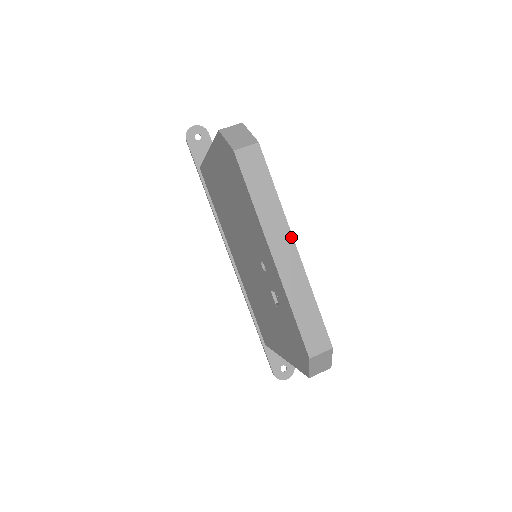
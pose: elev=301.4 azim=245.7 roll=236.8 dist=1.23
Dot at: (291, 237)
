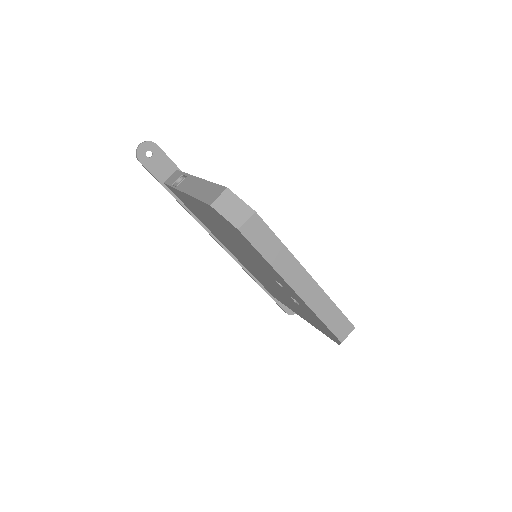
Dot at: (304, 271)
